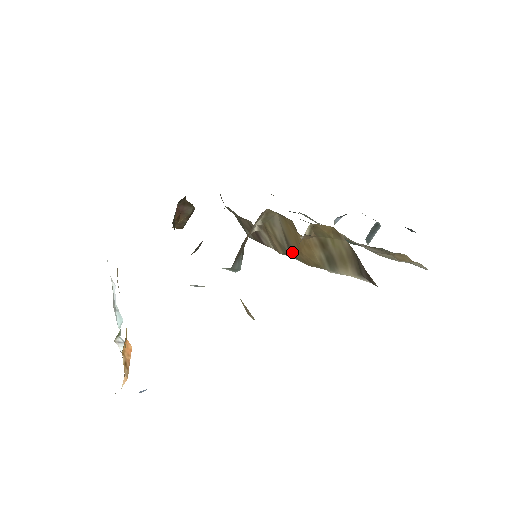
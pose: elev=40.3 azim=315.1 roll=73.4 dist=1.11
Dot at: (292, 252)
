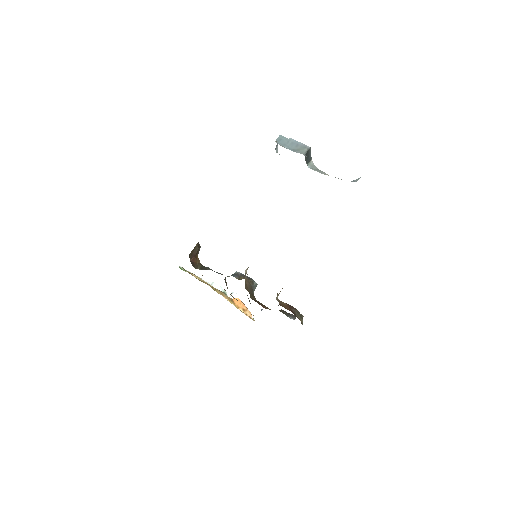
Dot at: occluded
